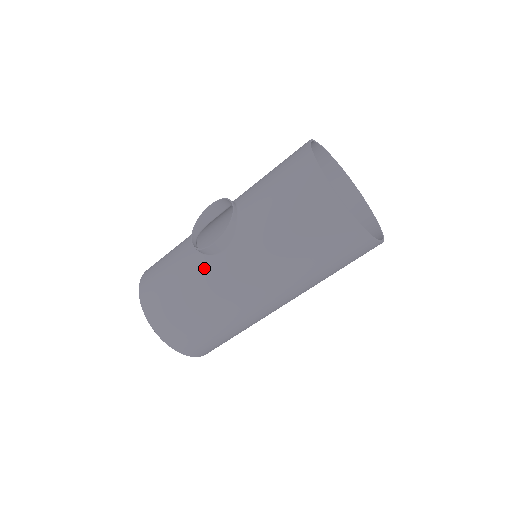
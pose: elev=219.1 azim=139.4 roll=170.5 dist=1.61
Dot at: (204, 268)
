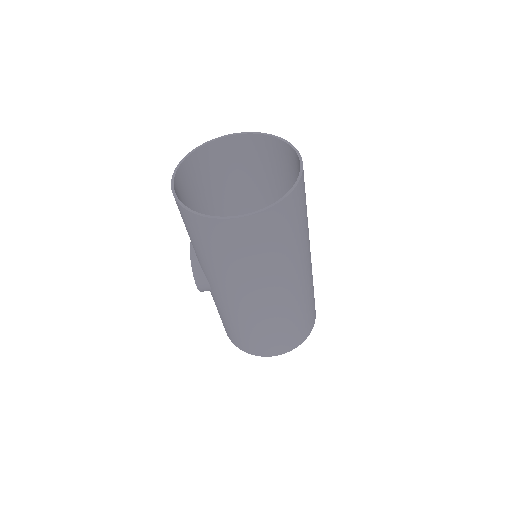
Dot at: (216, 301)
